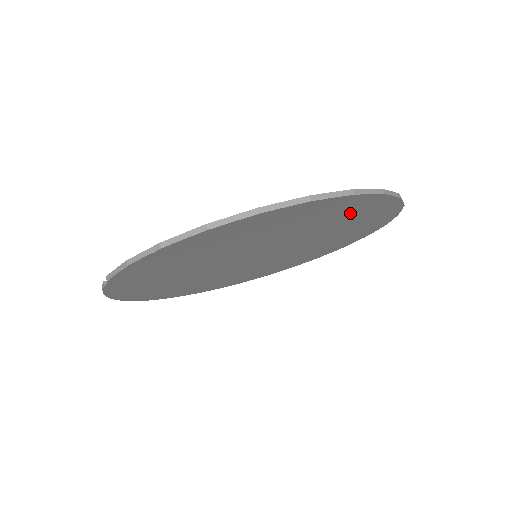
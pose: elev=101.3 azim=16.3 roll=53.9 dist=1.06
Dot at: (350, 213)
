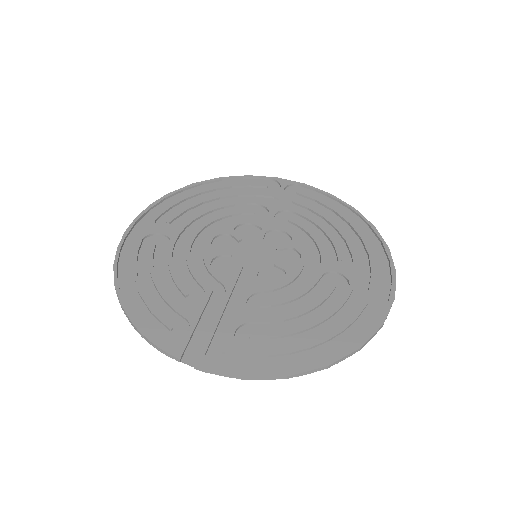
Dot at: (359, 265)
